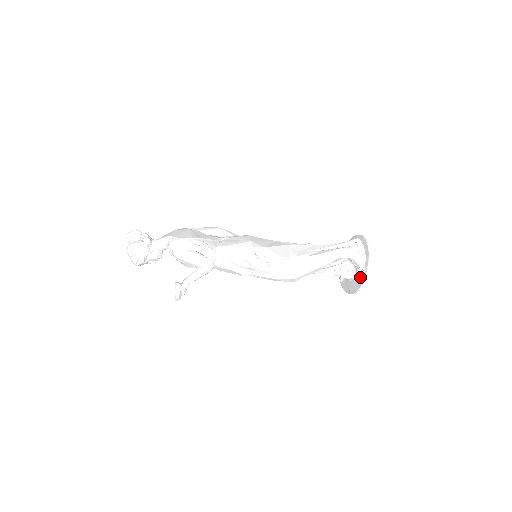
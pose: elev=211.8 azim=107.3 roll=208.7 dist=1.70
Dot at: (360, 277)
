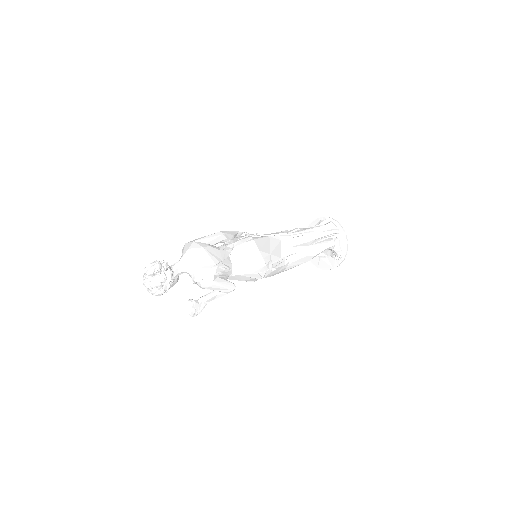
Dot at: (334, 261)
